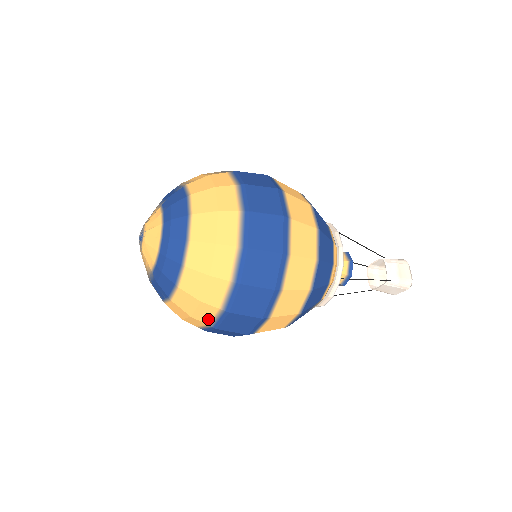
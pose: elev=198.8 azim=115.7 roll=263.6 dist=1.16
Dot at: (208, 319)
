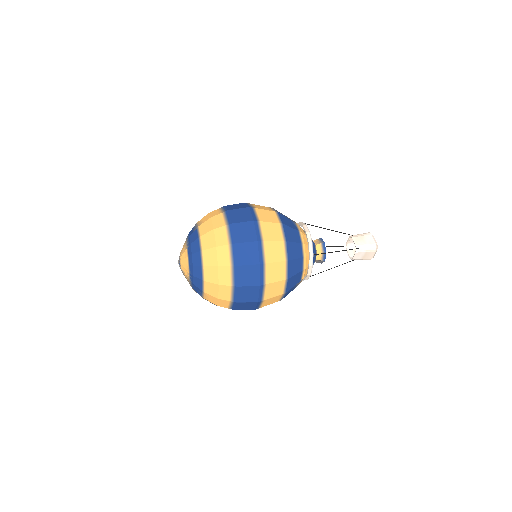
Dot at: occluded
